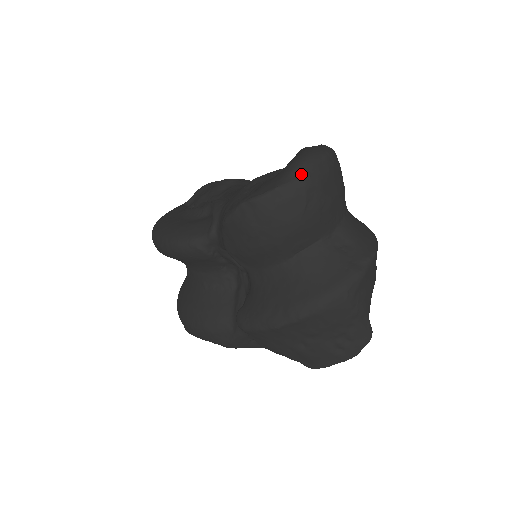
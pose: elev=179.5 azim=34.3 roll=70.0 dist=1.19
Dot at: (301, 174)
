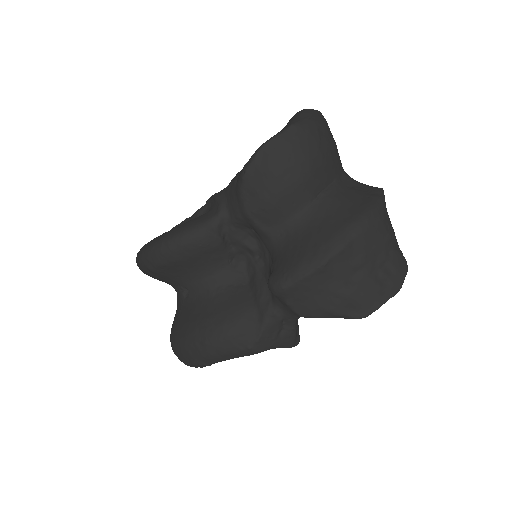
Dot at: (308, 116)
